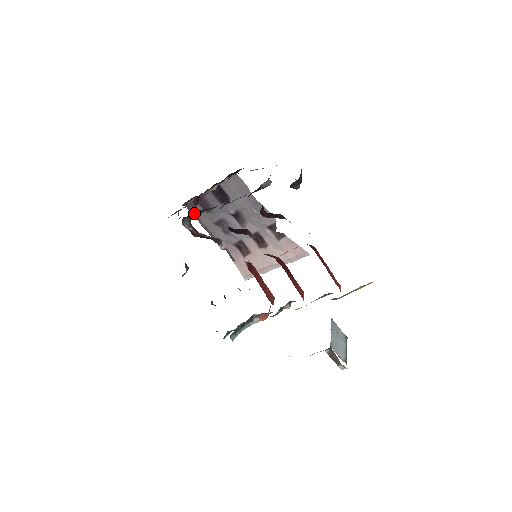
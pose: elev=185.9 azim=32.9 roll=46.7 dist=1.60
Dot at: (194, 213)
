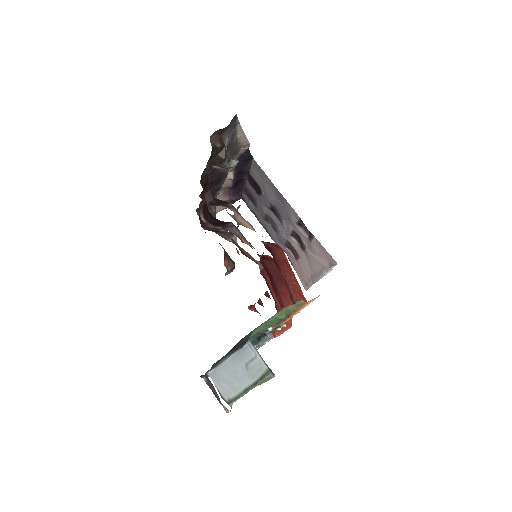
Dot at: (250, 207)
